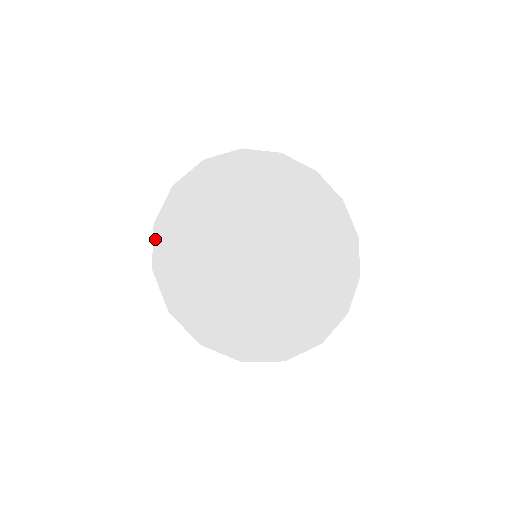
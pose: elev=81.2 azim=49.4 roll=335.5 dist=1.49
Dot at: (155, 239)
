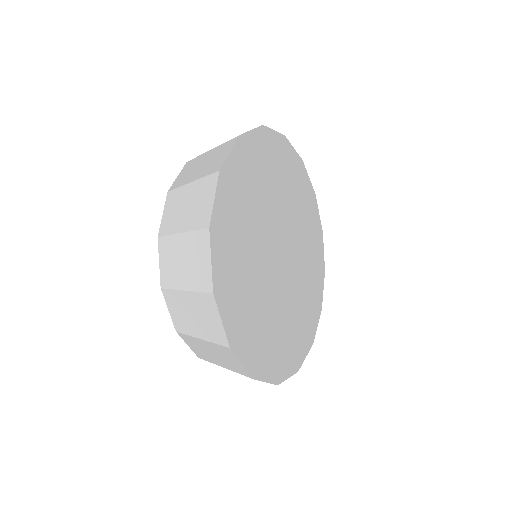
Dot at: (256, 130)
